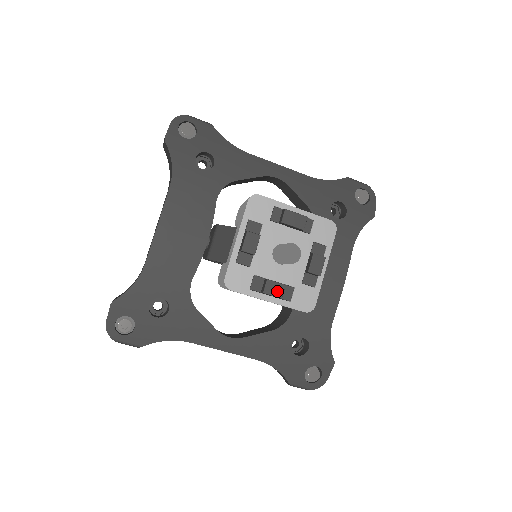
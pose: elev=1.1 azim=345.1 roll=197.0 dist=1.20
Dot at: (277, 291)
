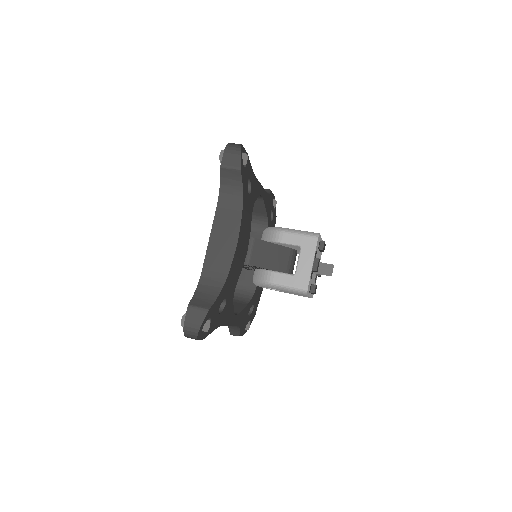
Dot at: occluded
